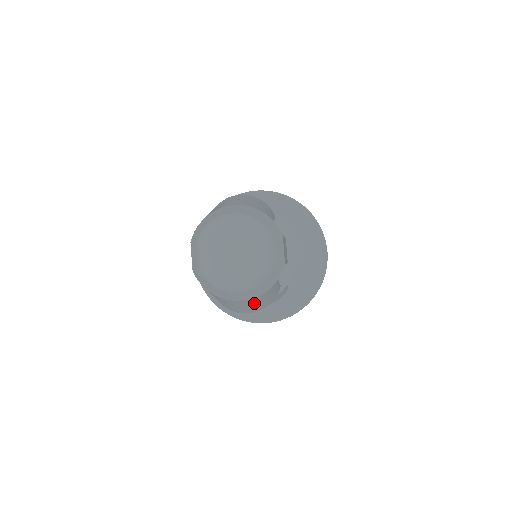
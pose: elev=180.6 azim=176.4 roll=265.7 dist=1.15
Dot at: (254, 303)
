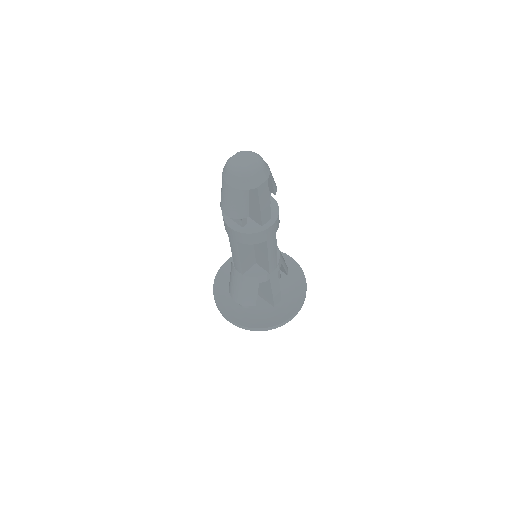
Dot at: (232, 198)
